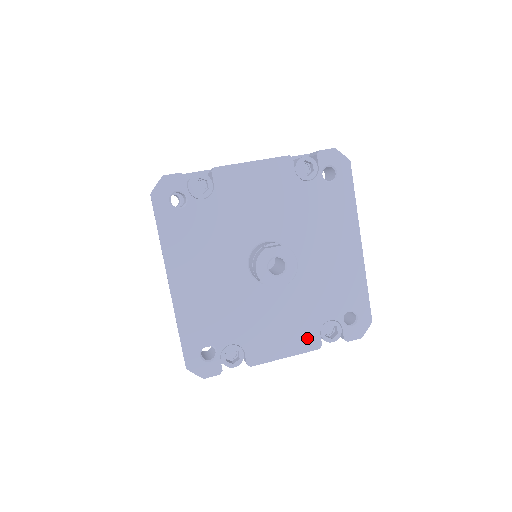
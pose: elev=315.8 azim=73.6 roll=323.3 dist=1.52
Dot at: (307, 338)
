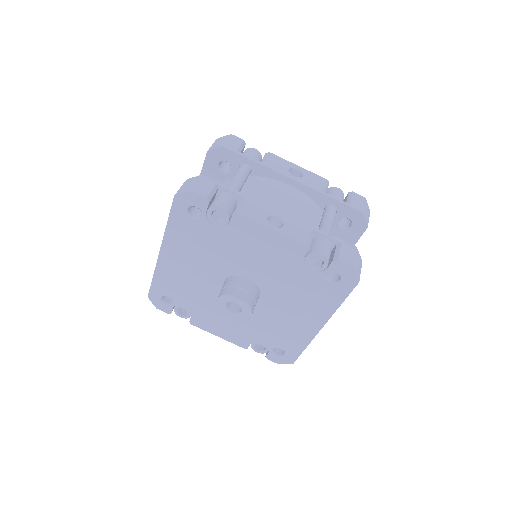
Dot at: (240, 339)
